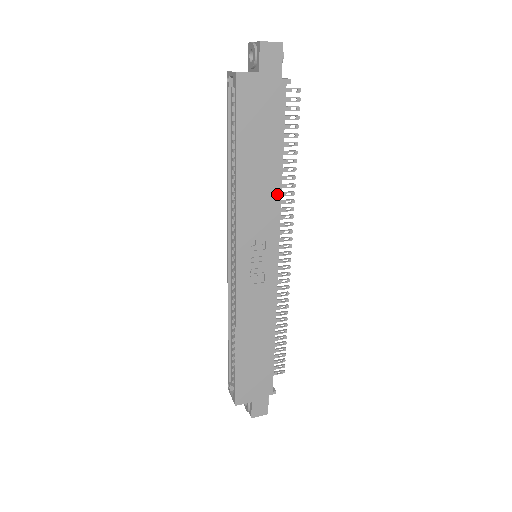
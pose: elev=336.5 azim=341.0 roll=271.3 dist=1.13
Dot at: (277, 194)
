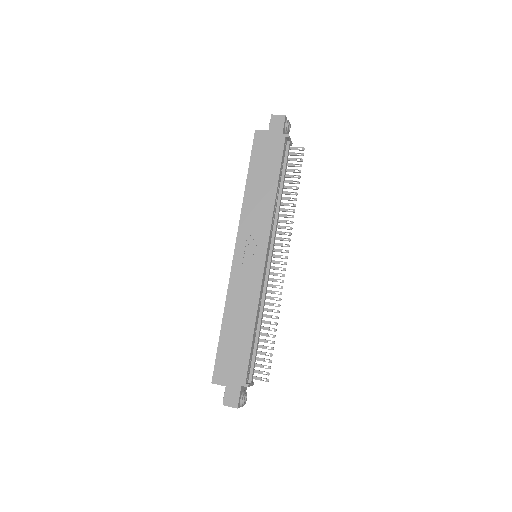
Dot at: (271, 205)
